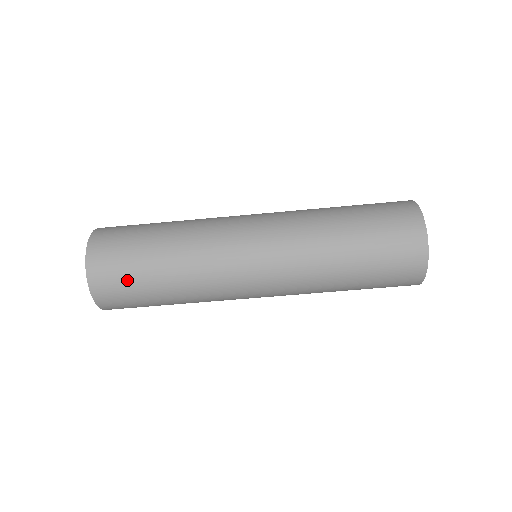
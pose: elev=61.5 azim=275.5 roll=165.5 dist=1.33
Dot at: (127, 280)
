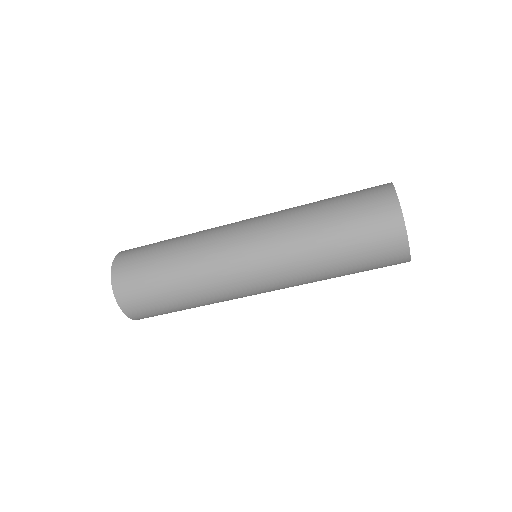
Dot at: (157, 310)
